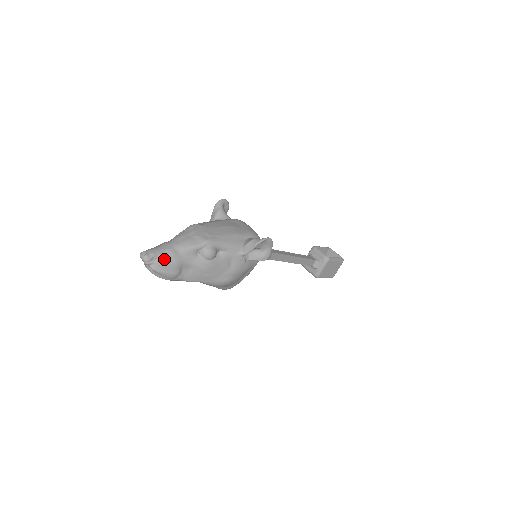
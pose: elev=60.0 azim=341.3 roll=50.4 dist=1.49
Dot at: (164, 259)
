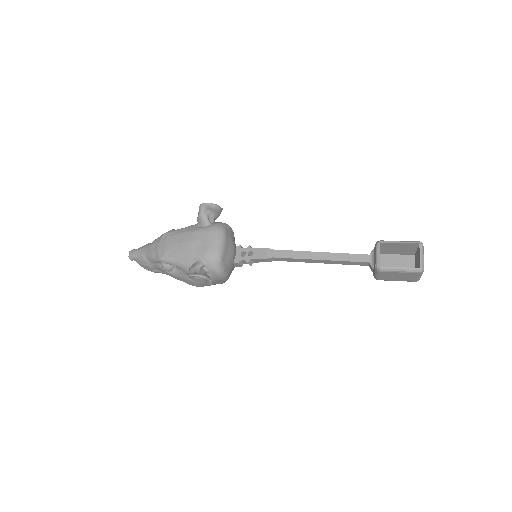
Dot at: (140, 261)
